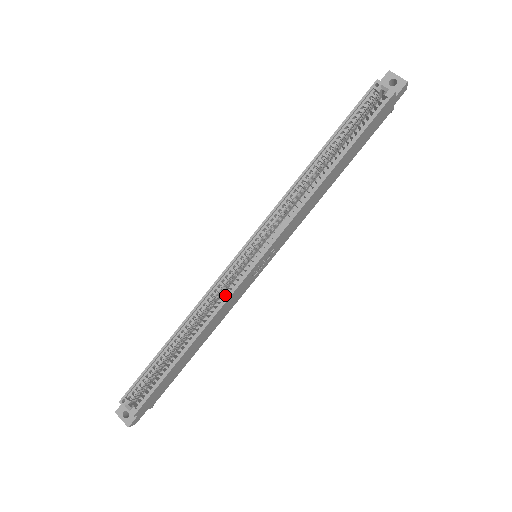
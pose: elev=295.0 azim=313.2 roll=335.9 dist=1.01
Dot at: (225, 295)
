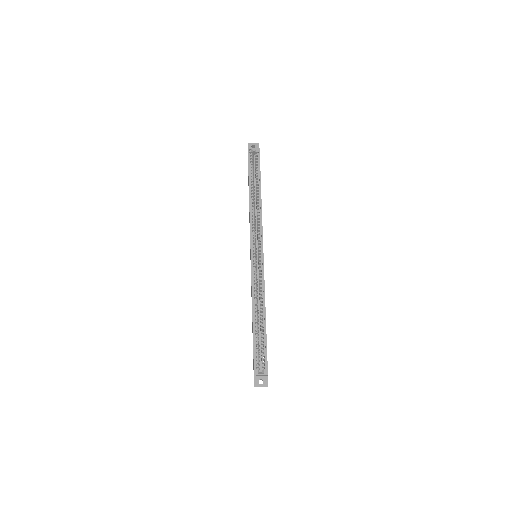
Dot at: (261, 279)
